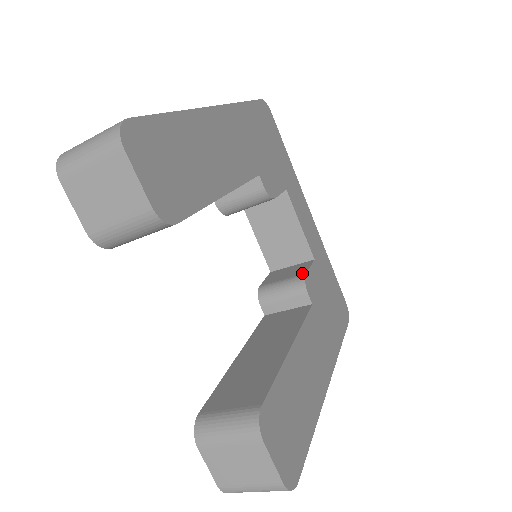
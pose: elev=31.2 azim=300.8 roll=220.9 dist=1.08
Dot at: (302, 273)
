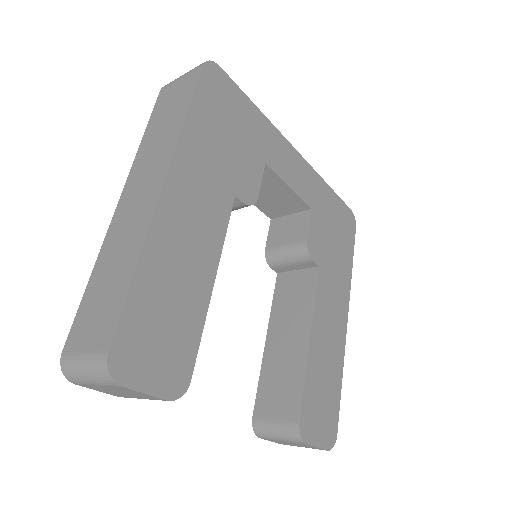
Dot at: (303, 239)
